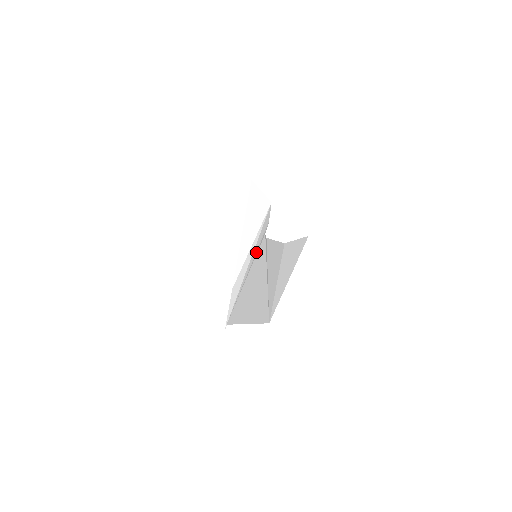
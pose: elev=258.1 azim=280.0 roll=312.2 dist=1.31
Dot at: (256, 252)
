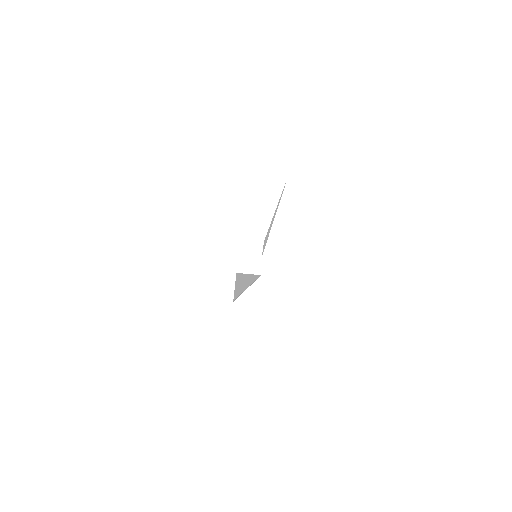
Dot at: occluded
